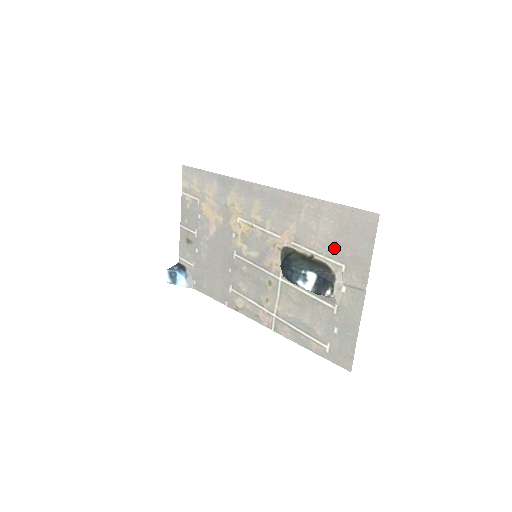
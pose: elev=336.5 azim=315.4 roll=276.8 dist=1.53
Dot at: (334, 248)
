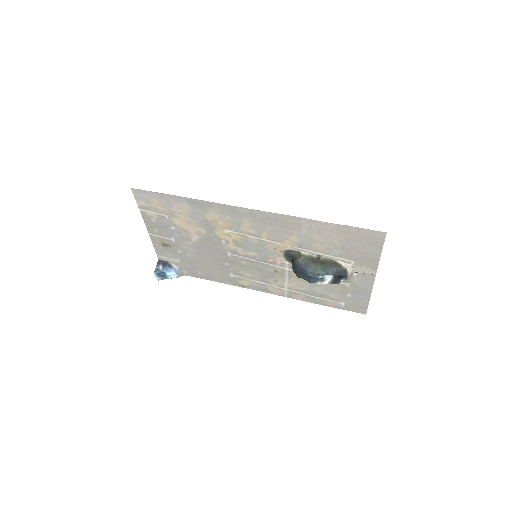
Dot at: (342, 252)
